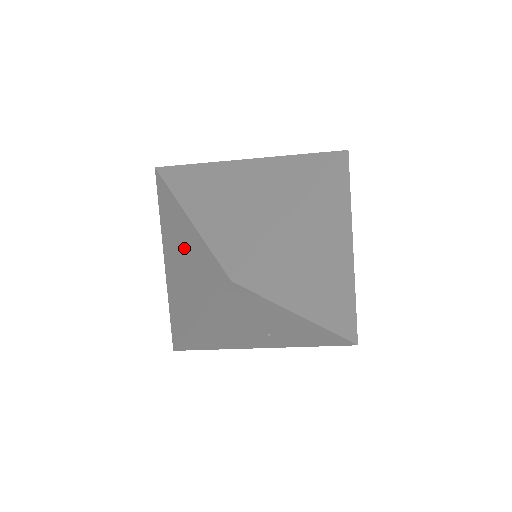
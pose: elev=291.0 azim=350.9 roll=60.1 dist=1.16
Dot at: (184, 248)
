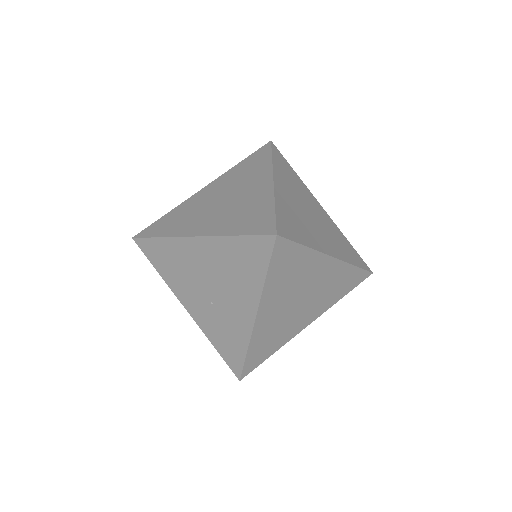
Dot at: (243, 193)
